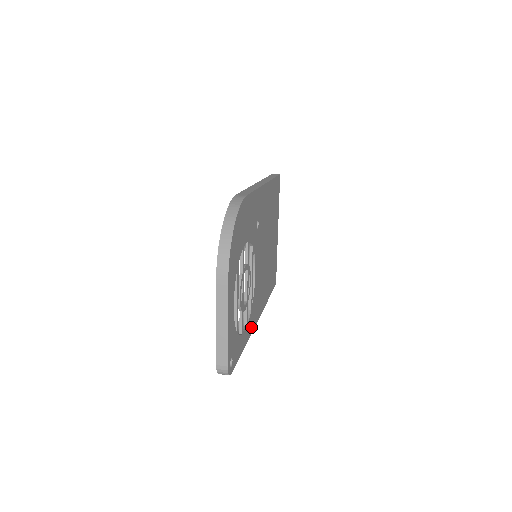
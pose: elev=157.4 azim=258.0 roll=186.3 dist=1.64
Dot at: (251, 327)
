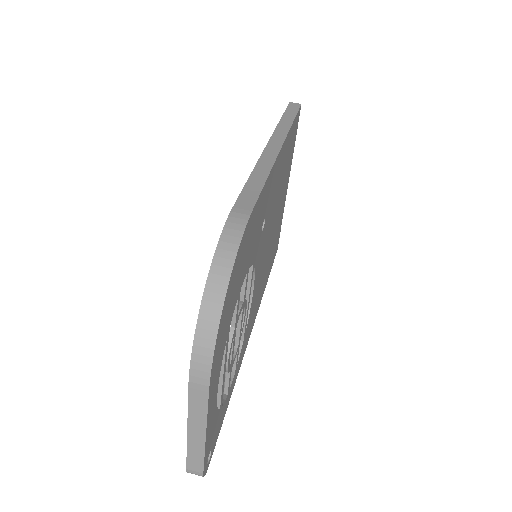
Dot at: (241, 358)
